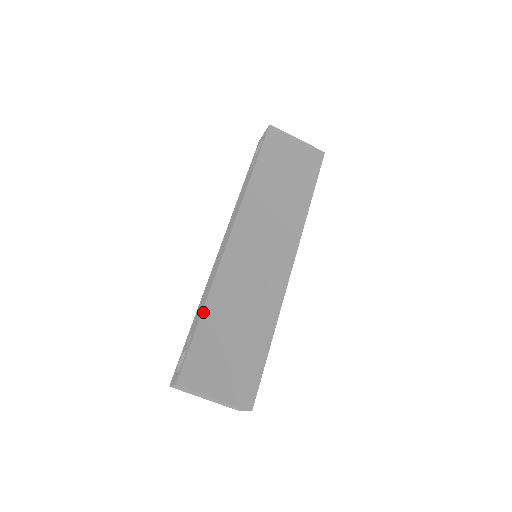
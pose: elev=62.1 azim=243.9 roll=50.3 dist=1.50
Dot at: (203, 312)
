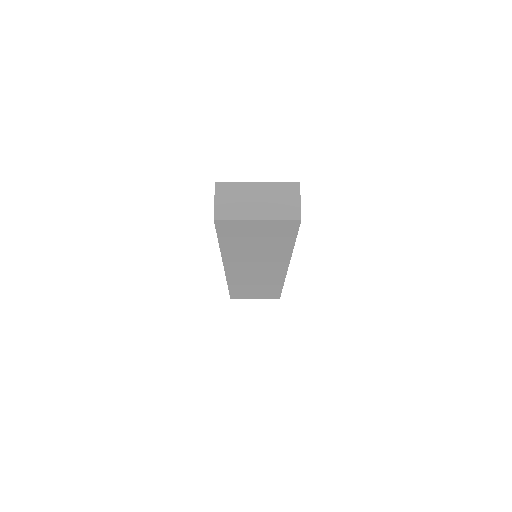
Dot at: (229, 288)
